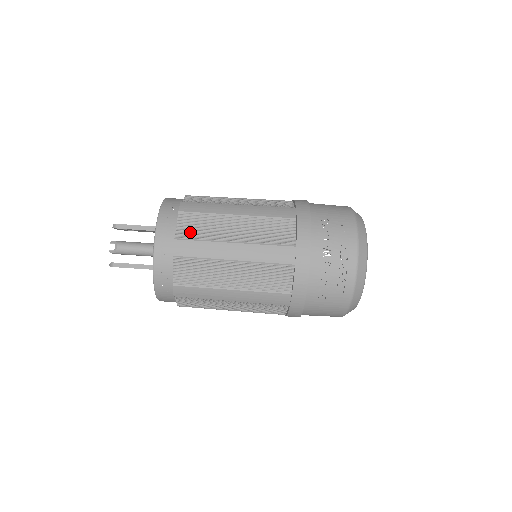
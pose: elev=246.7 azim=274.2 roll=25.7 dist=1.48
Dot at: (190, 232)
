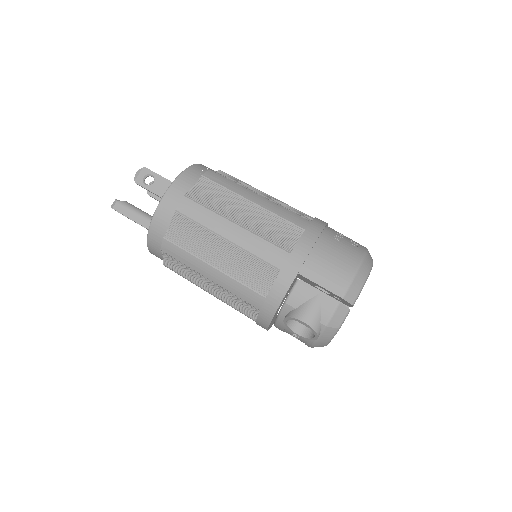
Dot at: occluded
